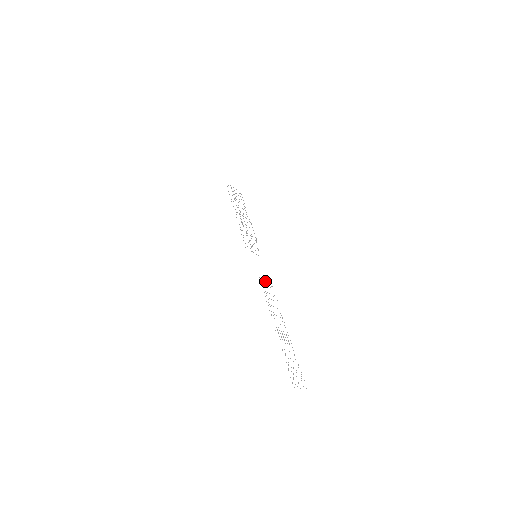
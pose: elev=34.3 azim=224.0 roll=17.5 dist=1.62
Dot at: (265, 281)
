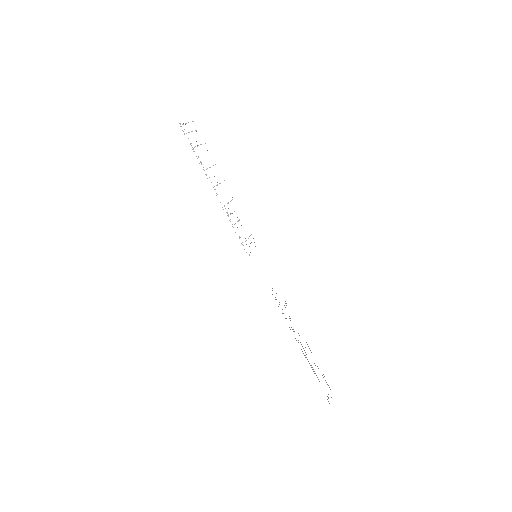
Dot at: occluded
